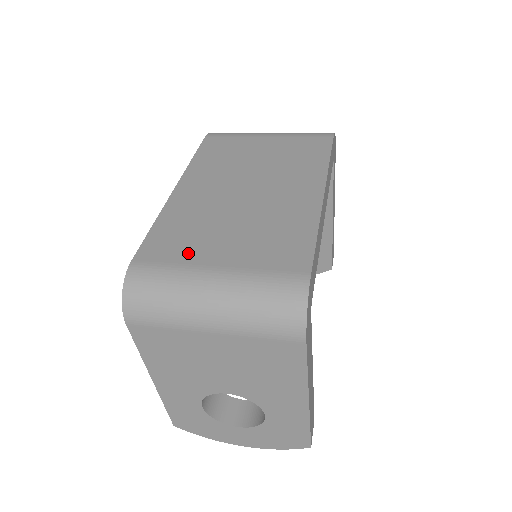
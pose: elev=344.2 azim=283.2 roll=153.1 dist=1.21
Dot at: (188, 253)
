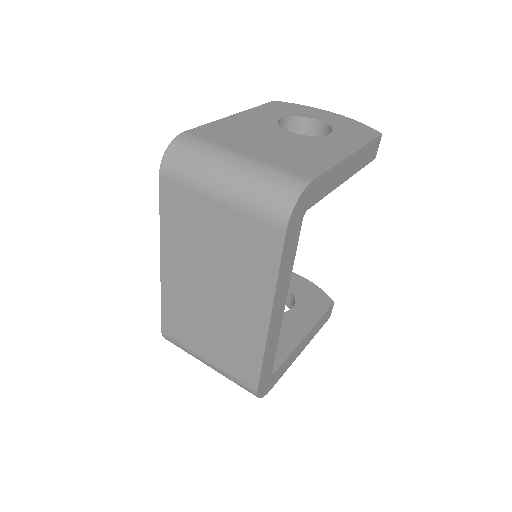
Dot at: (189, 340)
